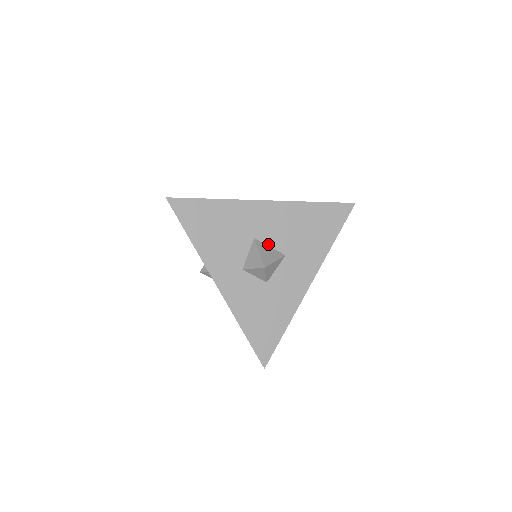
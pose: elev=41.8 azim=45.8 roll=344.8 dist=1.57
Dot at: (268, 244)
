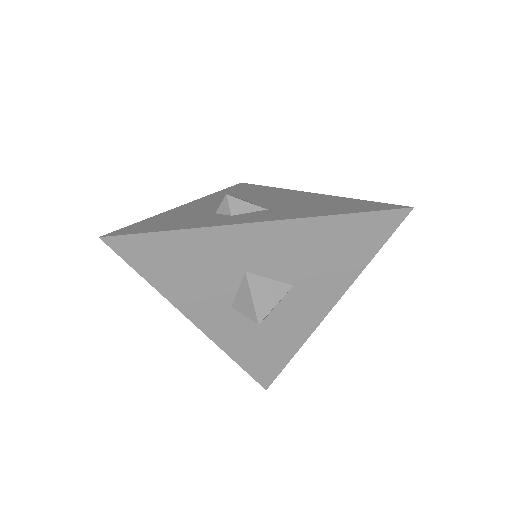
Dot at: (267, 276)
